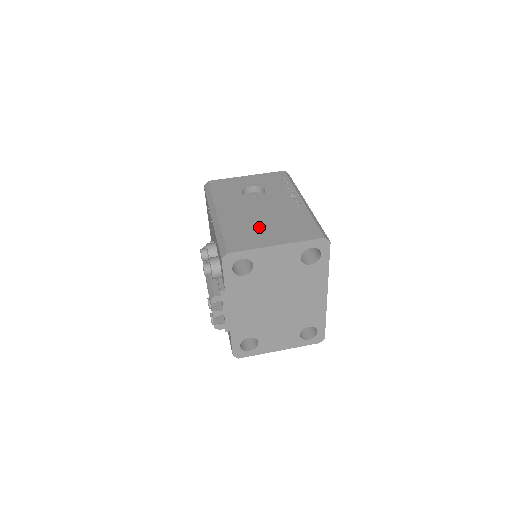
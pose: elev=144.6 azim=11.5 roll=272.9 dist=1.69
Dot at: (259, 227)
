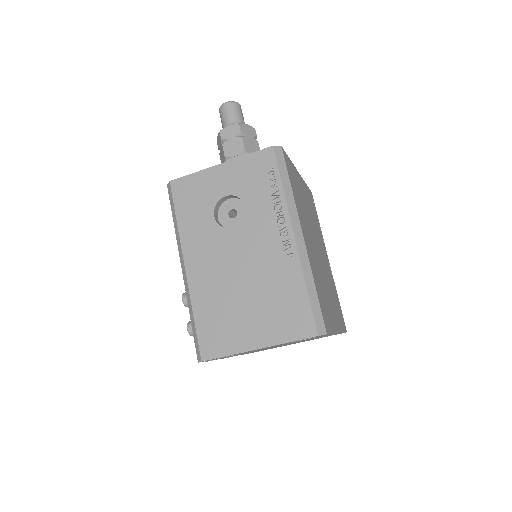
Dot at: (237, 306)
